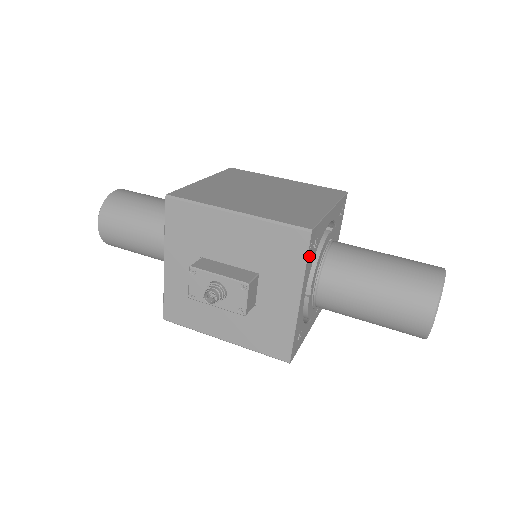
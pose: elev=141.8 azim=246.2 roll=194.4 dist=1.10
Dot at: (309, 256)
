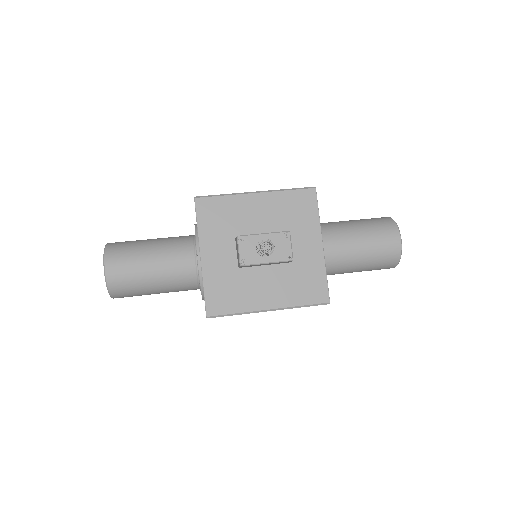
Dot at: (317, 209)
